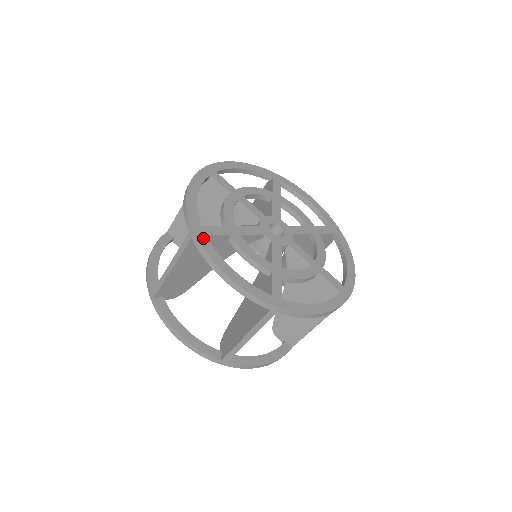
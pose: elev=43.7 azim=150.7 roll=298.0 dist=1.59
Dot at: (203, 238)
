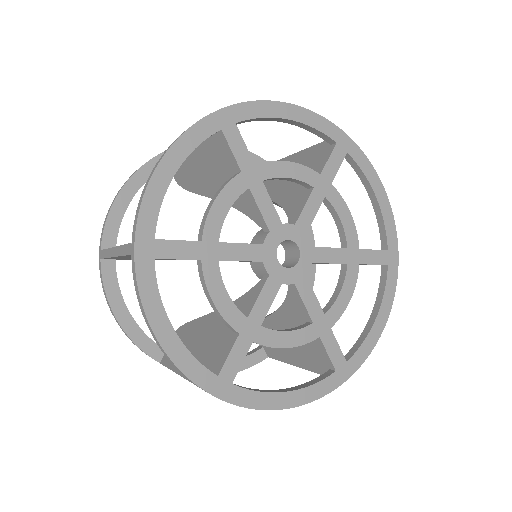
Dot at: (146, 264)
